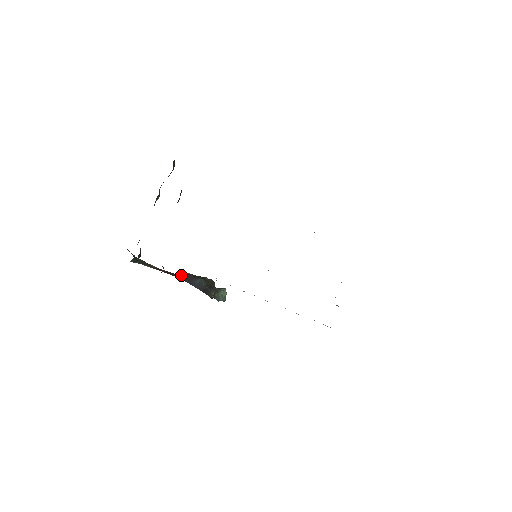
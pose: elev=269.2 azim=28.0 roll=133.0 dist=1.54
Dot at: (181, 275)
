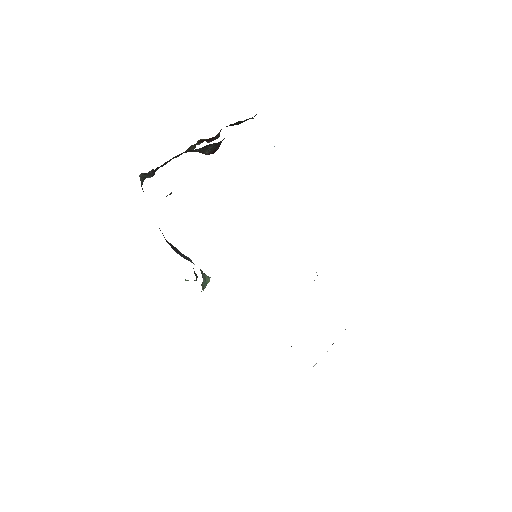
Dot at: (171, 244)
